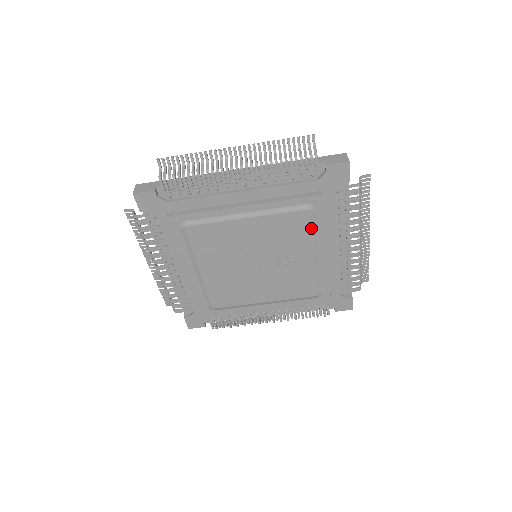
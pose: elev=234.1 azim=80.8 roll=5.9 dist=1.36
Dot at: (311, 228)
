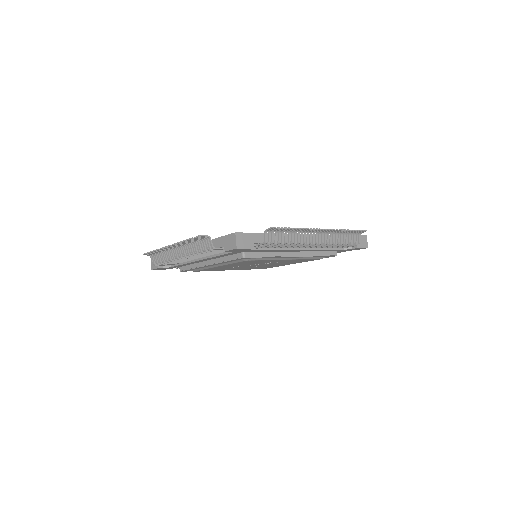
Dot at: (263, 260)
